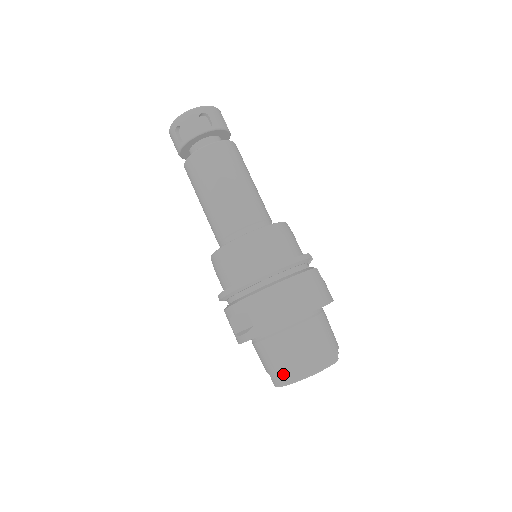
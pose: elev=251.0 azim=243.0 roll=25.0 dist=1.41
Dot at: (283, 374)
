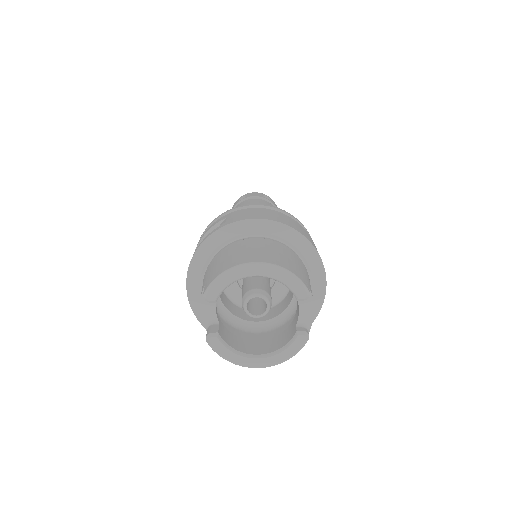
Dot at: (228, 263)
